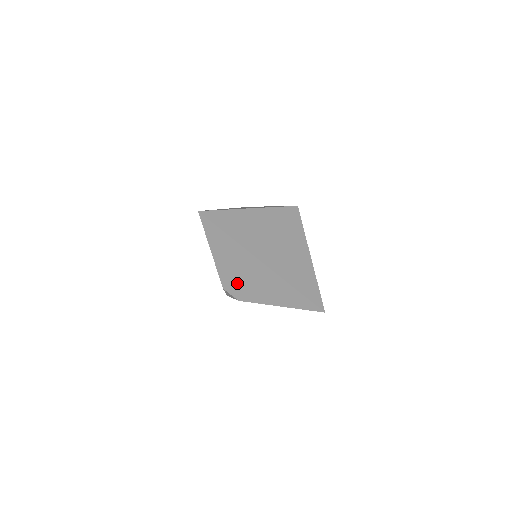
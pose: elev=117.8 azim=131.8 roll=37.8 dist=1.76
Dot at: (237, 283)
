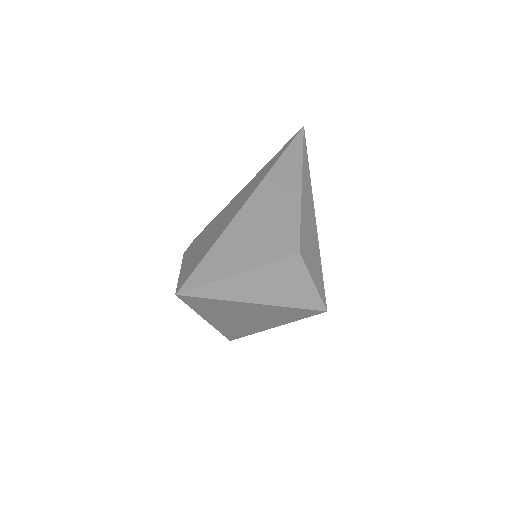
Dot at: occluded
